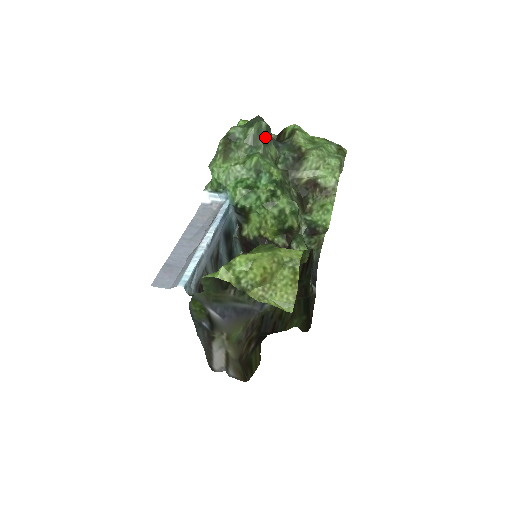
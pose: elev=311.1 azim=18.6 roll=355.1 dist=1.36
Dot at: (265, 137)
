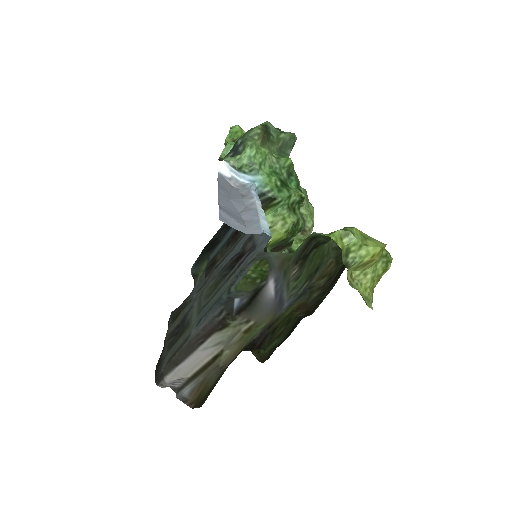
Dot at: (291, 149)
